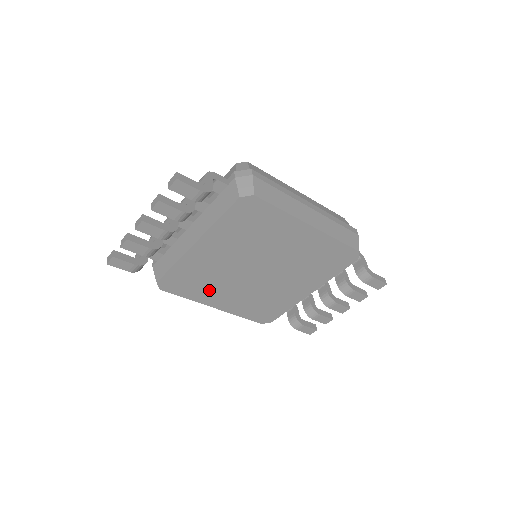
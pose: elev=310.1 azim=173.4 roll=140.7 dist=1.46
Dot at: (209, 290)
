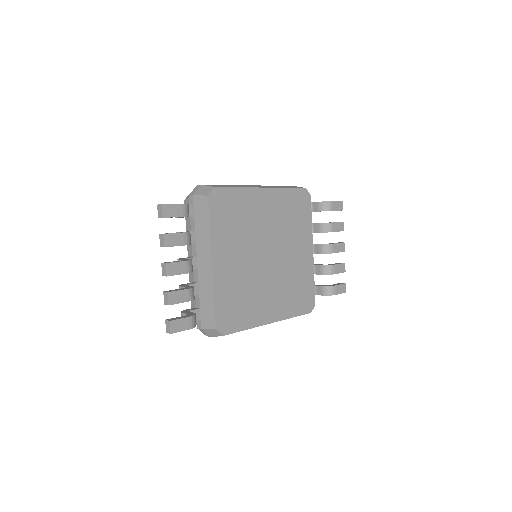
Dot at: (254, 306)
